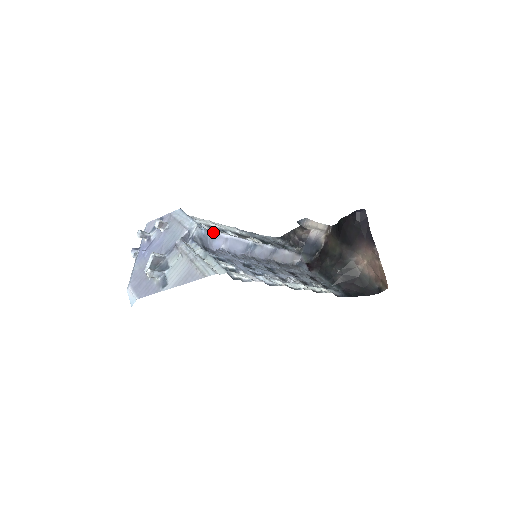
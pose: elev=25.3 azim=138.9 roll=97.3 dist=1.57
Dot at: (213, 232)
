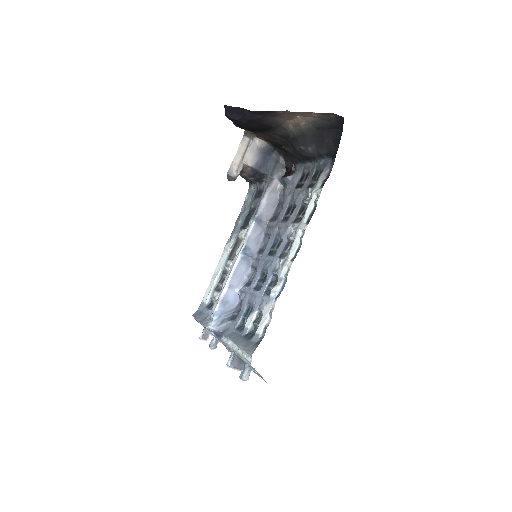
Dot at: (218, 303)
